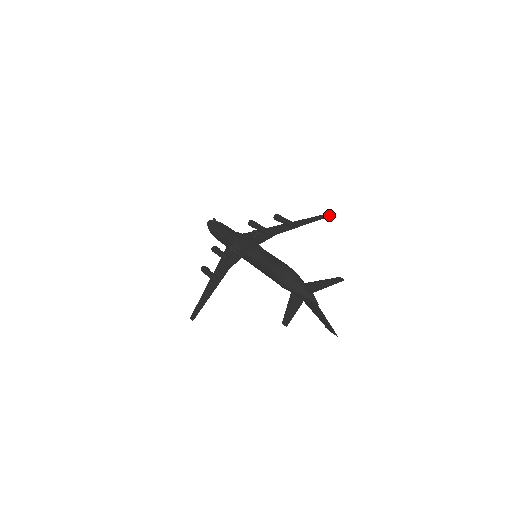
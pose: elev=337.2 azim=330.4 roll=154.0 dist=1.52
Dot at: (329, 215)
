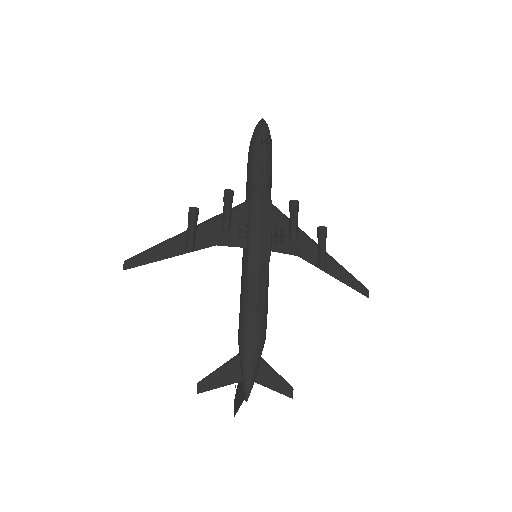
Dot at: (363, 292)
